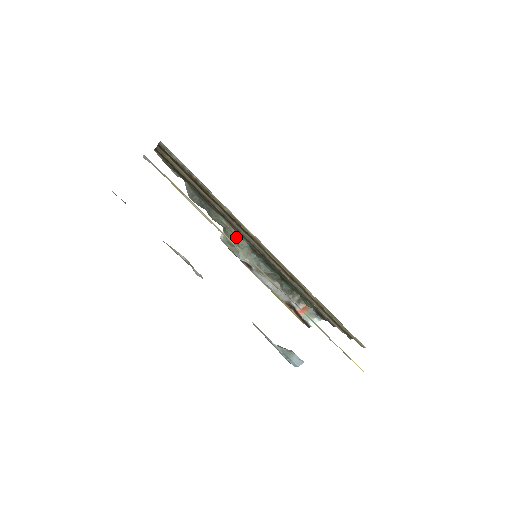
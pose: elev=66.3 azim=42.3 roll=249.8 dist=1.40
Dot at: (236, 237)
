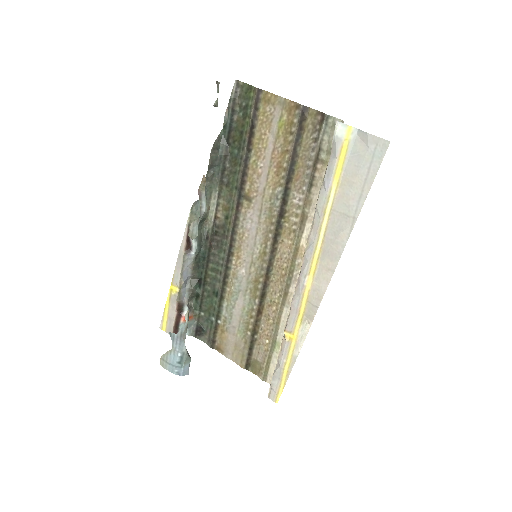
Dot at: (206, 215)
